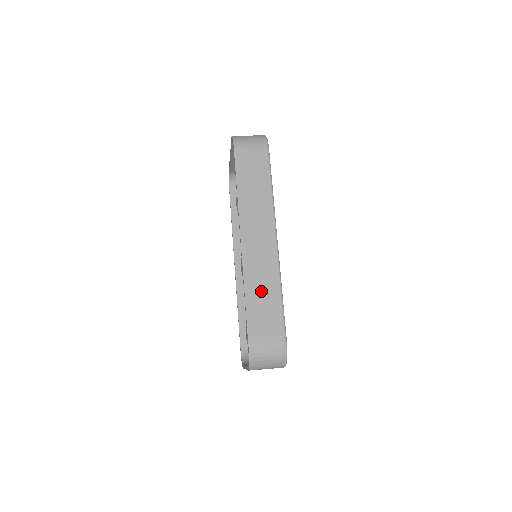
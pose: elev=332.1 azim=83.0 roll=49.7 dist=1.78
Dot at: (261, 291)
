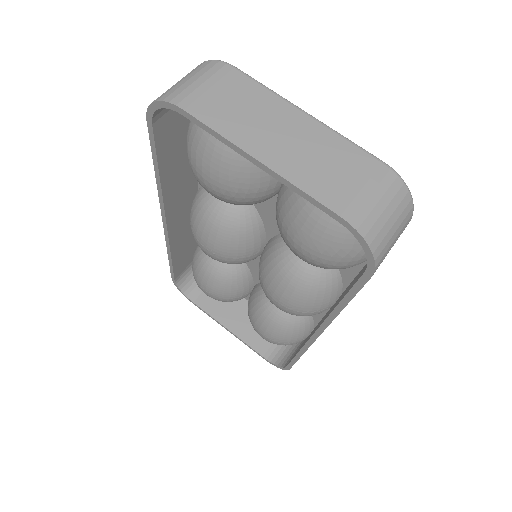
Dot at: occluded
